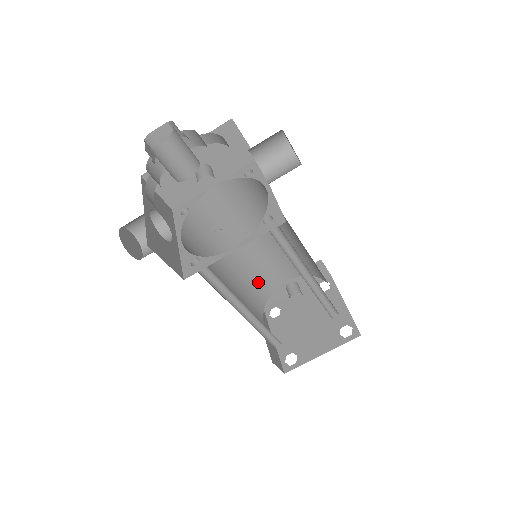
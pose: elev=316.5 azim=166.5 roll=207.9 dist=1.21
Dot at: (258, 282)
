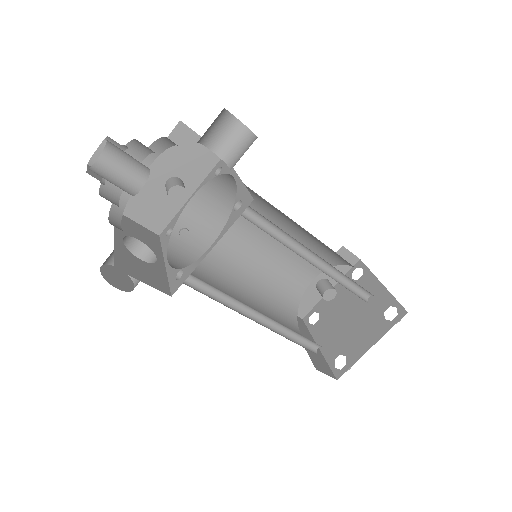
Dot at: (280, 289)
